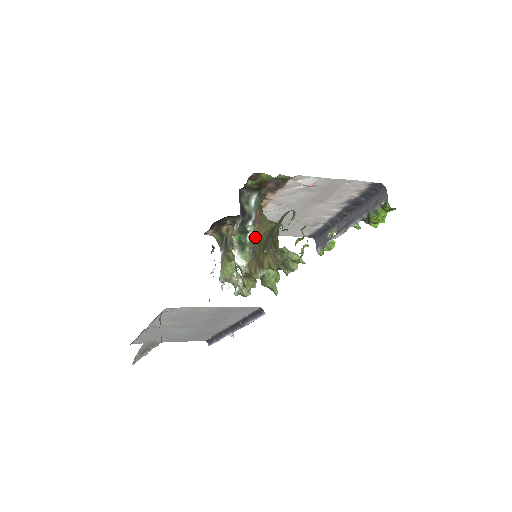
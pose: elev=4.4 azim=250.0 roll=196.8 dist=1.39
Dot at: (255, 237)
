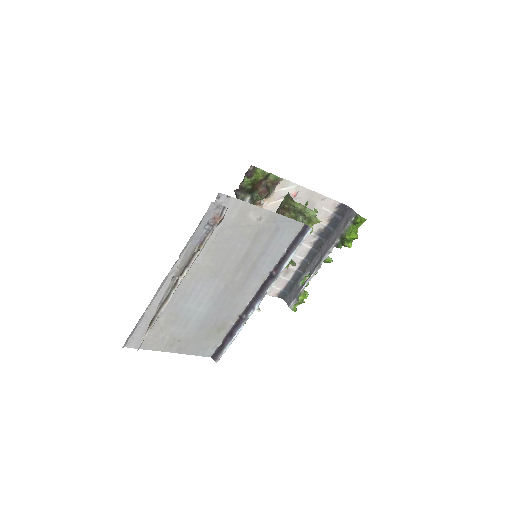
Dot at: occluded
